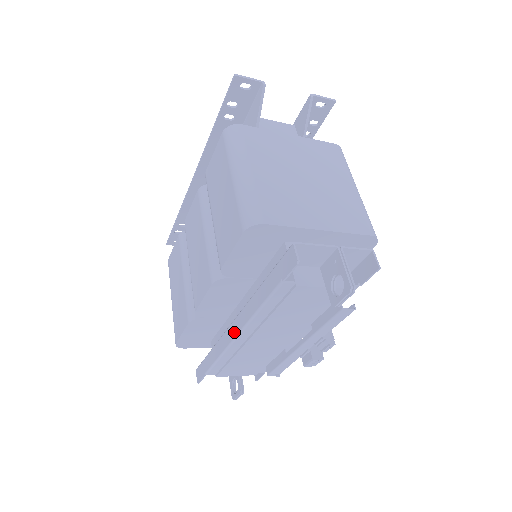
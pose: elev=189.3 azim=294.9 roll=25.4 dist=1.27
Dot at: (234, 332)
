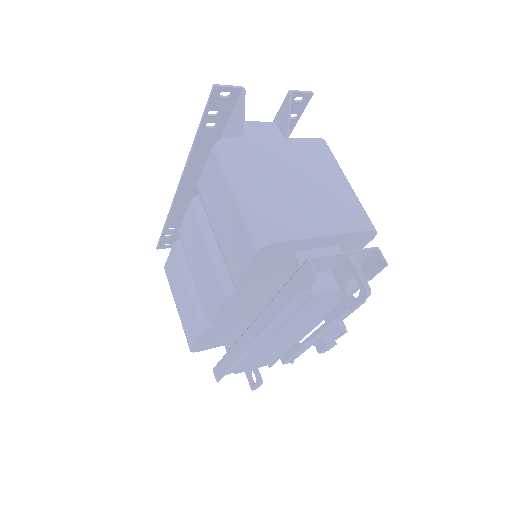
Dot at: (252, 337)
